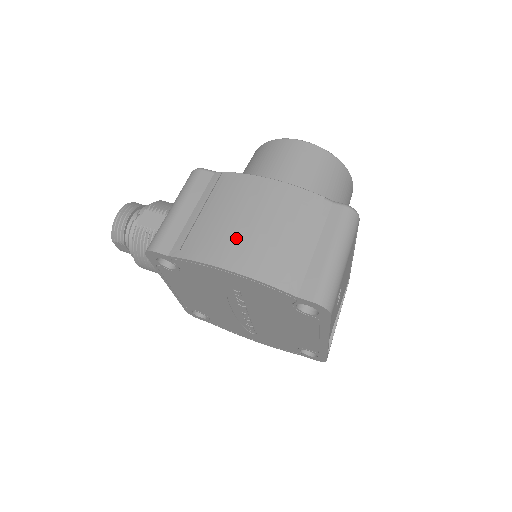
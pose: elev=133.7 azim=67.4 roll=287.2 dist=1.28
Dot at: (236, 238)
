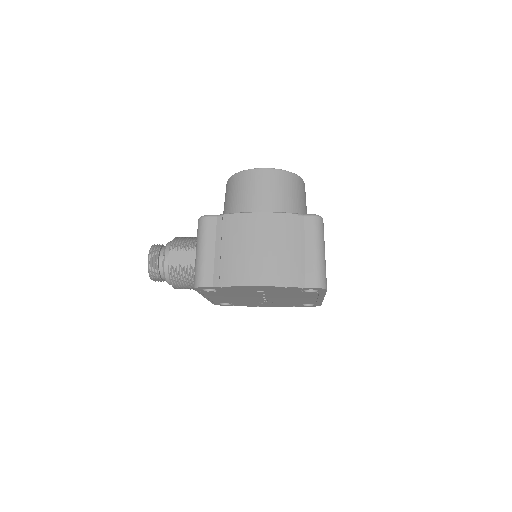
Dot at: (254, 262)
